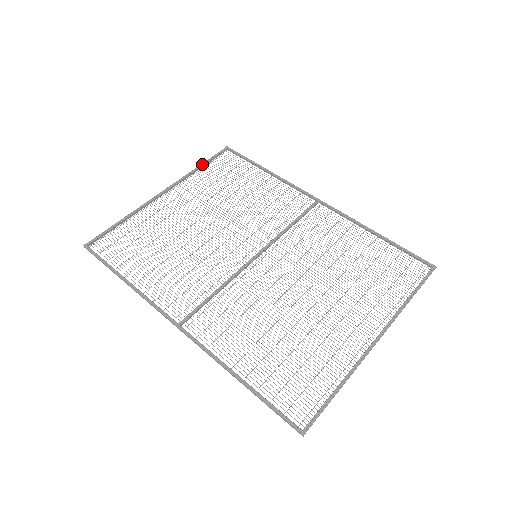
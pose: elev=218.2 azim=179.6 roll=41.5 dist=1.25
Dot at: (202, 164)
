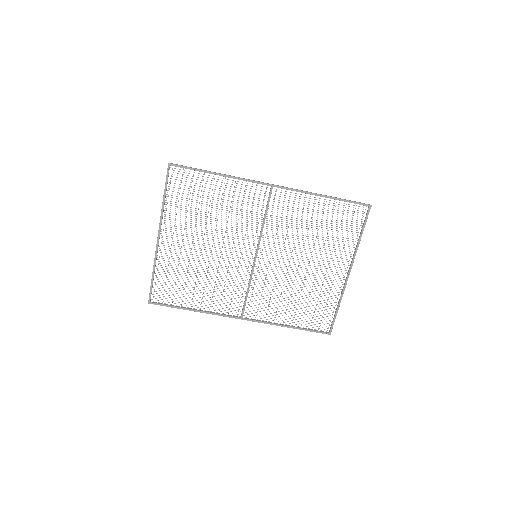
Dot at: (164, 195)
